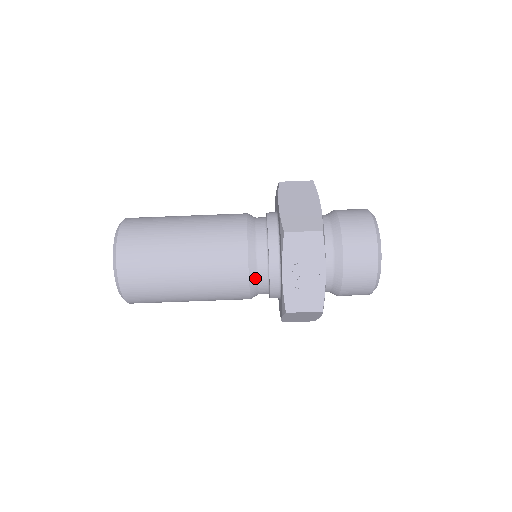
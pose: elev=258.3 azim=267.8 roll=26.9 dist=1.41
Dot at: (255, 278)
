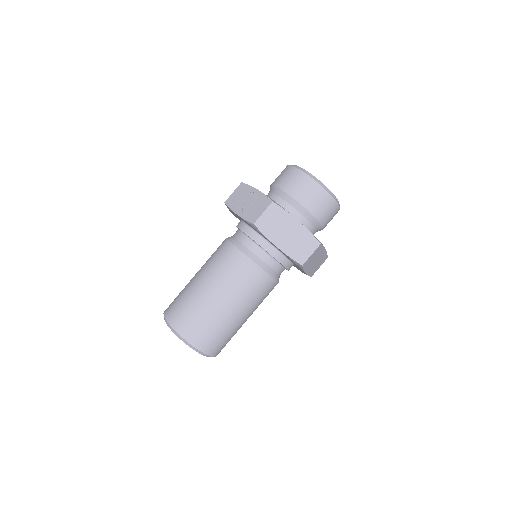
Dot at: (241, 245)
